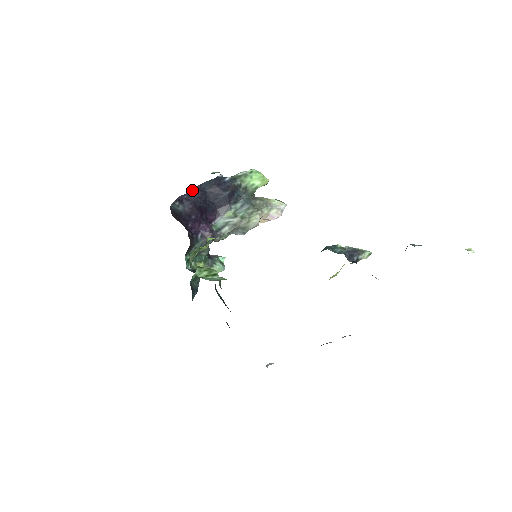
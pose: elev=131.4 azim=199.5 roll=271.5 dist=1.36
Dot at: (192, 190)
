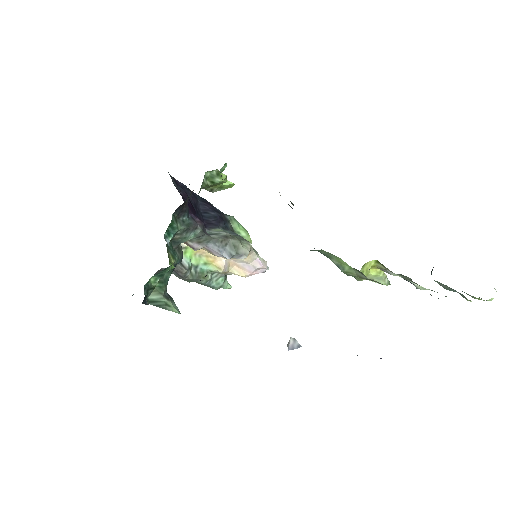
Dot at: occluded
